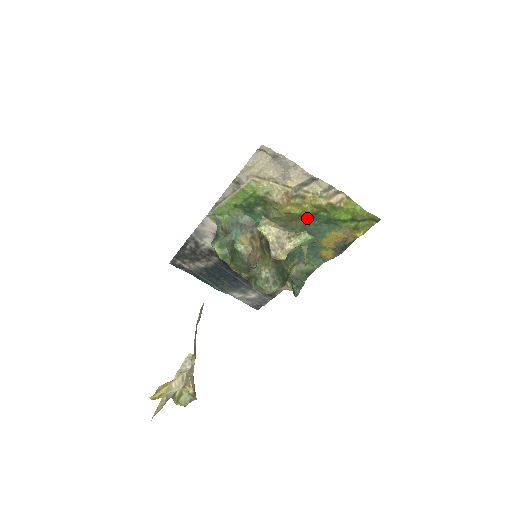
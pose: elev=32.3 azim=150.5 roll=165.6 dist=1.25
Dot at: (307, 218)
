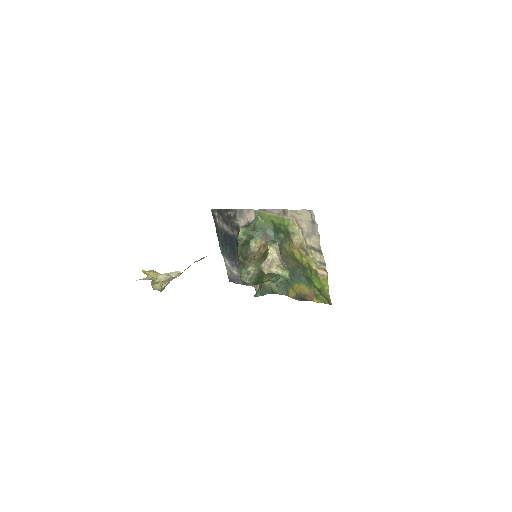
Dot at: (300, 265)
